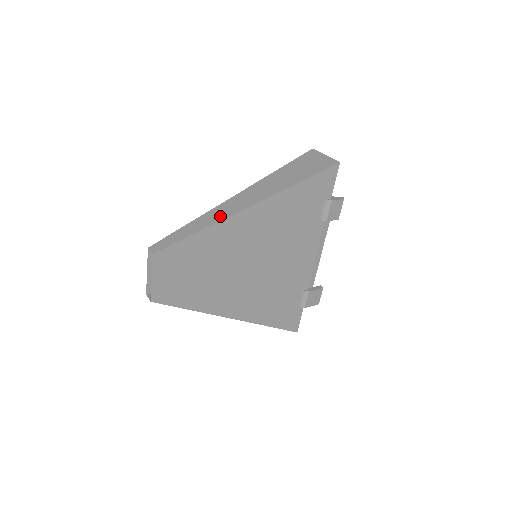
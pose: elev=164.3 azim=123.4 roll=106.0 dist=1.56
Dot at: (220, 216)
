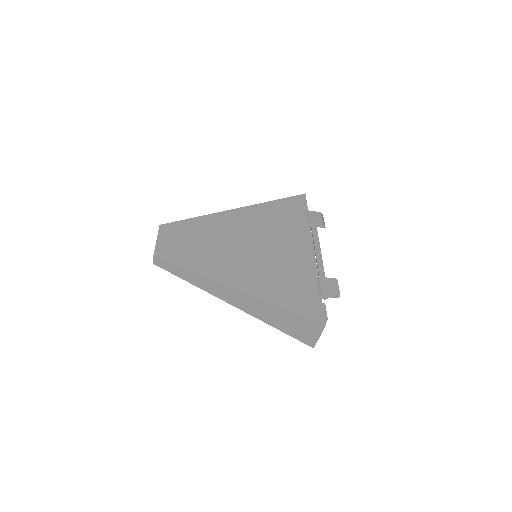
Dot at: occluded
